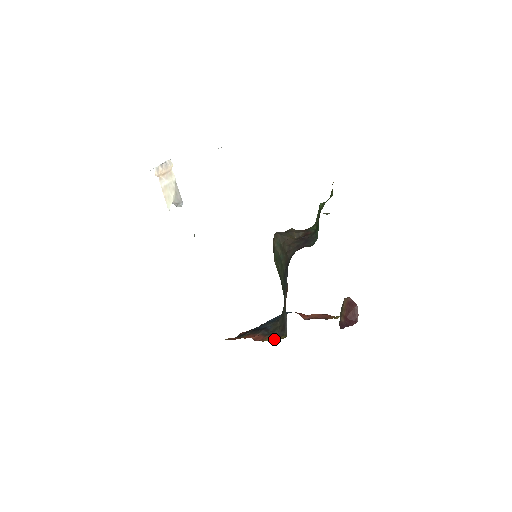
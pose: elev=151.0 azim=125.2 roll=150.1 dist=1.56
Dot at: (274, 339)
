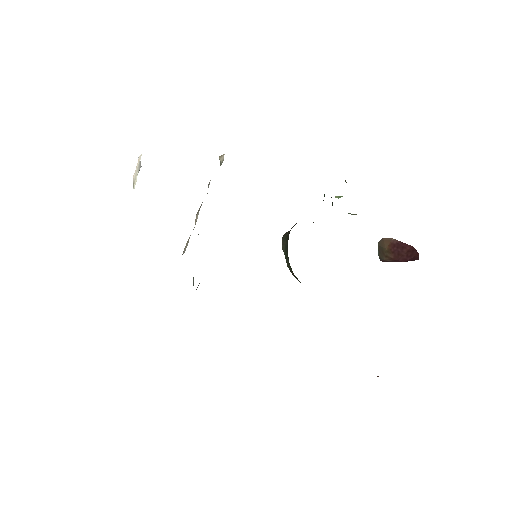
Dot at: occluded
